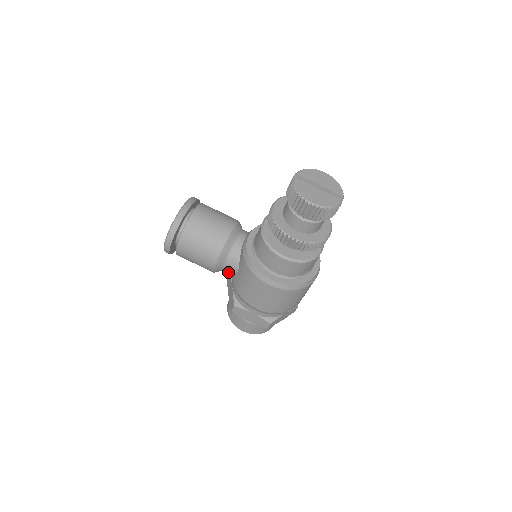
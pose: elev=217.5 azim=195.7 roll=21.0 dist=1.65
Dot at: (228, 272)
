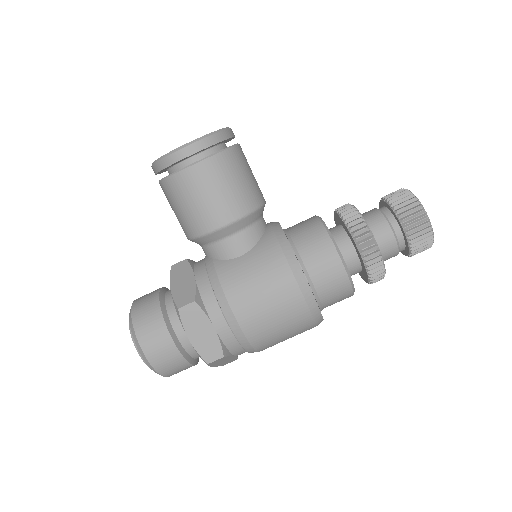
Dot at: (223, 248)
